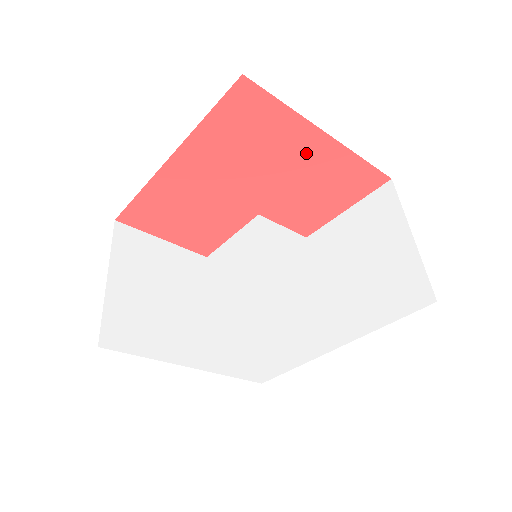
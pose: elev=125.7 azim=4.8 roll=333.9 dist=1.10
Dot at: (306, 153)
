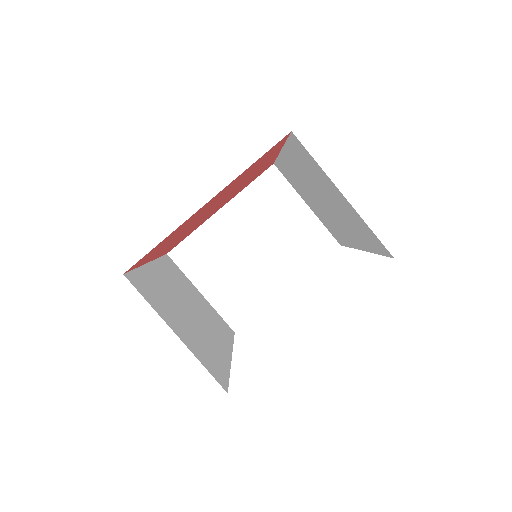
Dot at: (209, 203)
